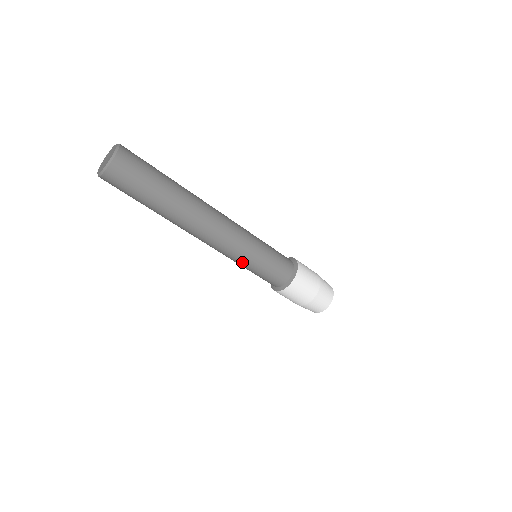
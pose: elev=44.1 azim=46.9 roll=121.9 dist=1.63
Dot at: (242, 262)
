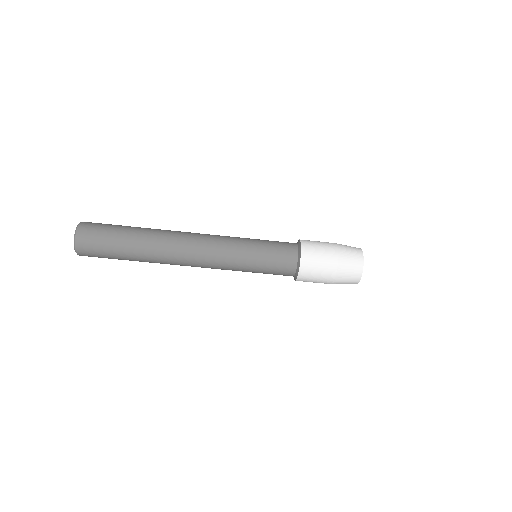
Dot at: occluded
